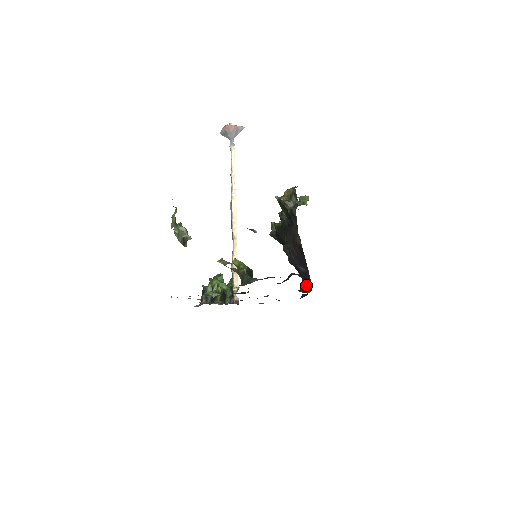
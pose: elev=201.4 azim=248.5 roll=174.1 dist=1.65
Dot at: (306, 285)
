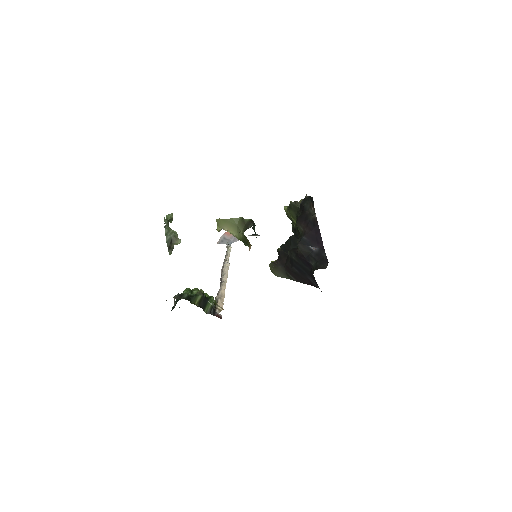
Dot at: (320, 264)
